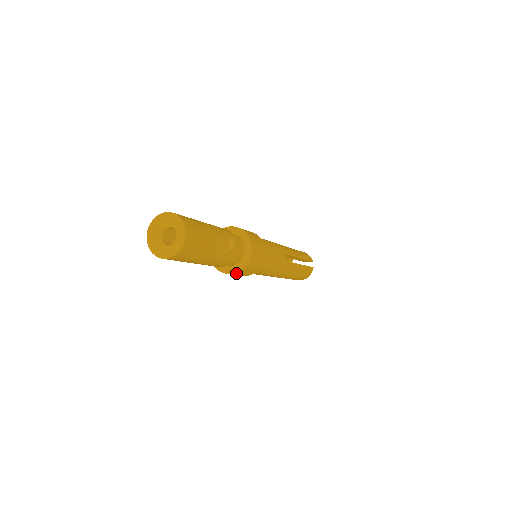
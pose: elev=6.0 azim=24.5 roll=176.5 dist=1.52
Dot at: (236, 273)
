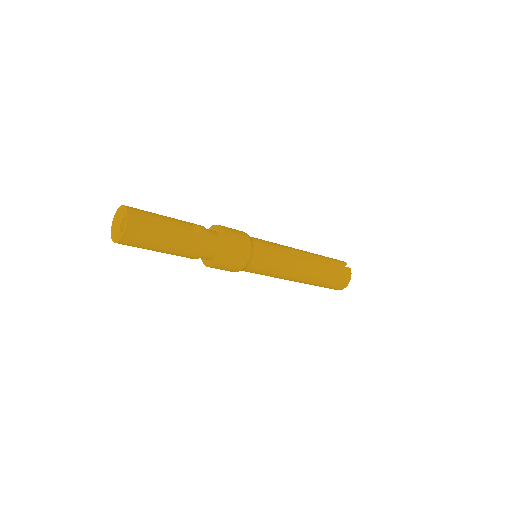
Dot at: (223, 259)
